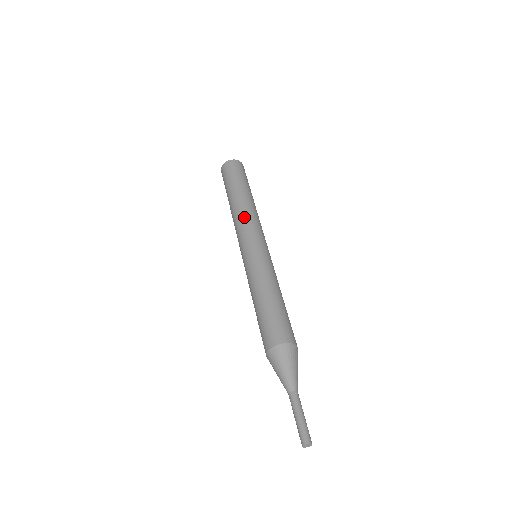
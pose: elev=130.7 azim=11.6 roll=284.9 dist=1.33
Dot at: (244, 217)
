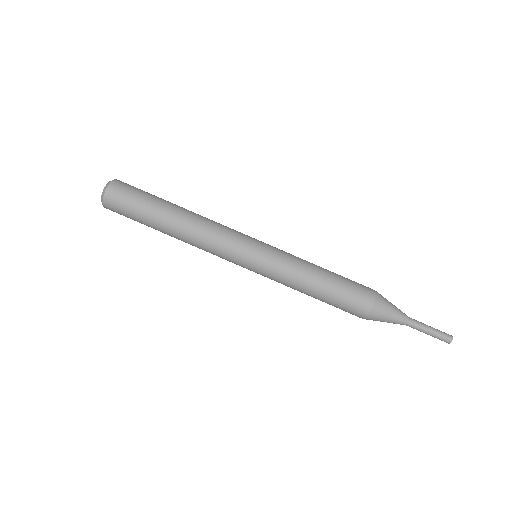
Dot at: (209, 236)
